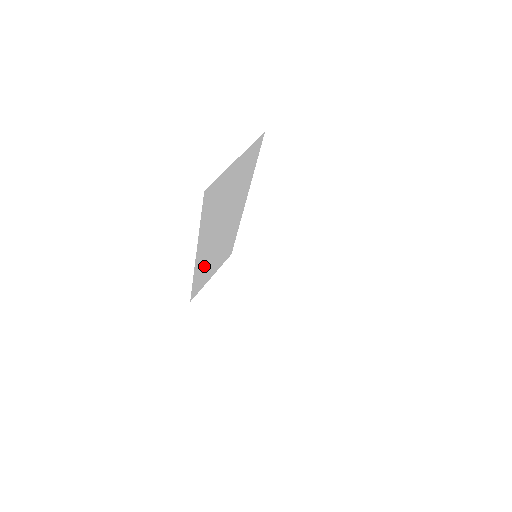
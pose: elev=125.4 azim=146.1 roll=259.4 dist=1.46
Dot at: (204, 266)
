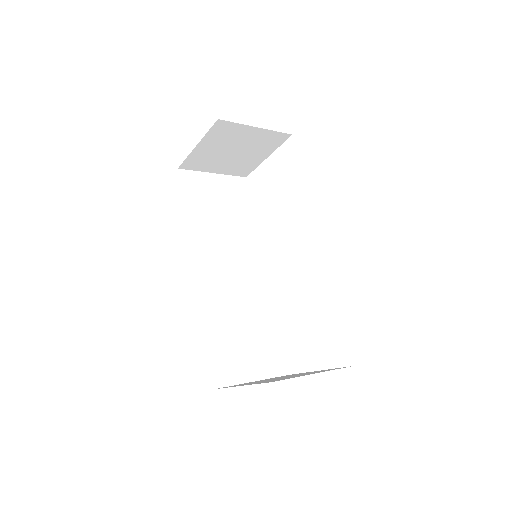
Dot at: (221, 317)
